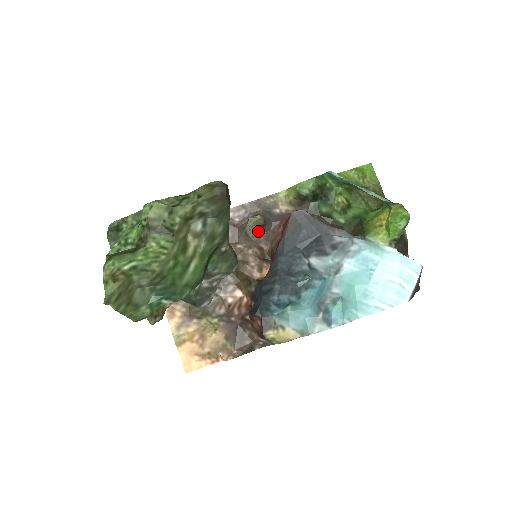
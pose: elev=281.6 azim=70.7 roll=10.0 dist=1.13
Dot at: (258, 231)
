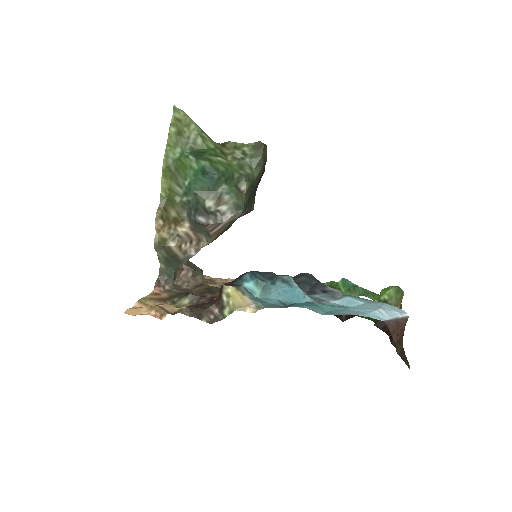
Dot at: occluded
